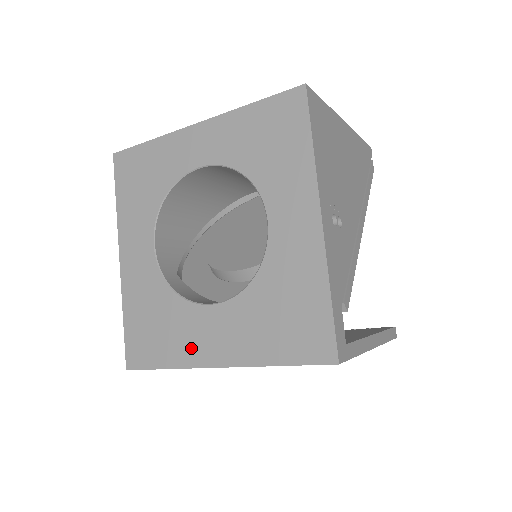
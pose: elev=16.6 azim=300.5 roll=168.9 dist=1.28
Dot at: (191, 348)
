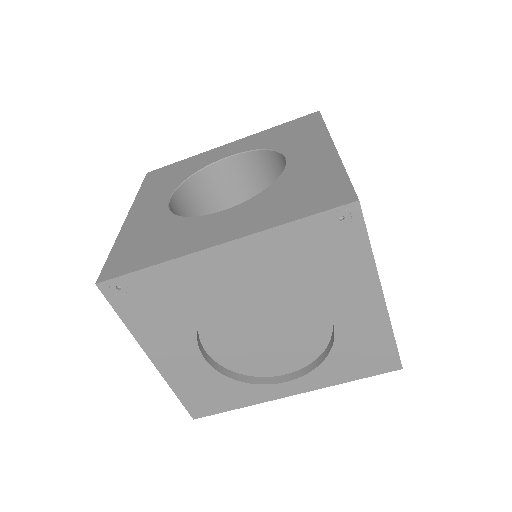
Dot at: (190, 242)
